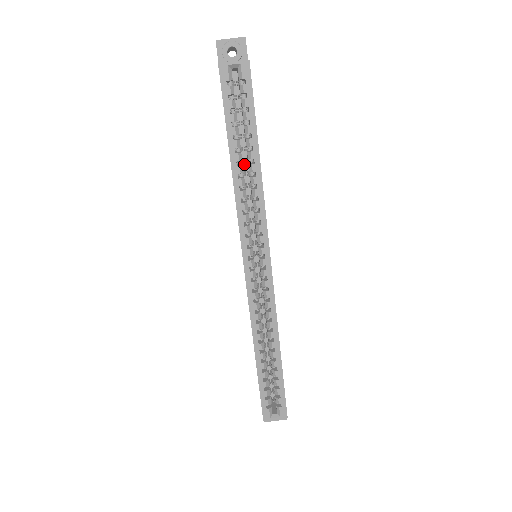
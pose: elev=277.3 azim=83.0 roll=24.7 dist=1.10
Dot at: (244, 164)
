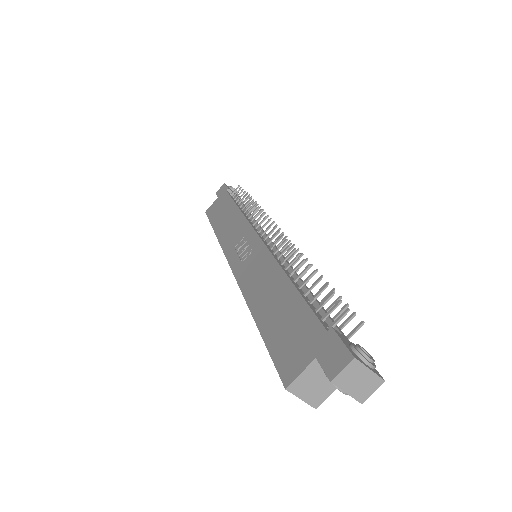
Dot at: occluded
